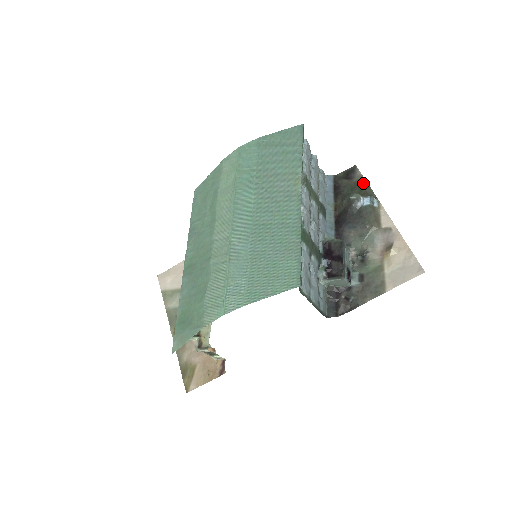
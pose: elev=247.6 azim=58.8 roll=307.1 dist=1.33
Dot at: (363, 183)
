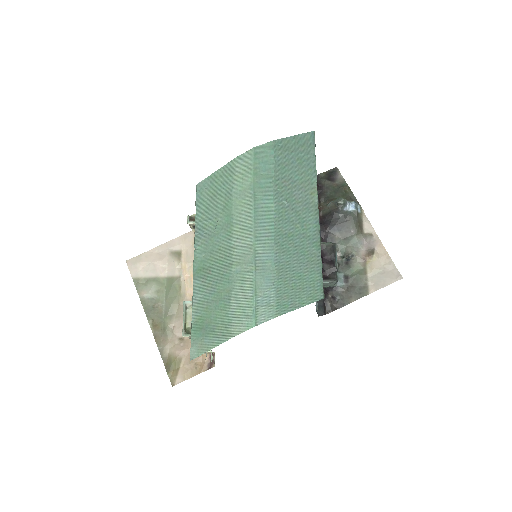
Dot at: (345, 187)
